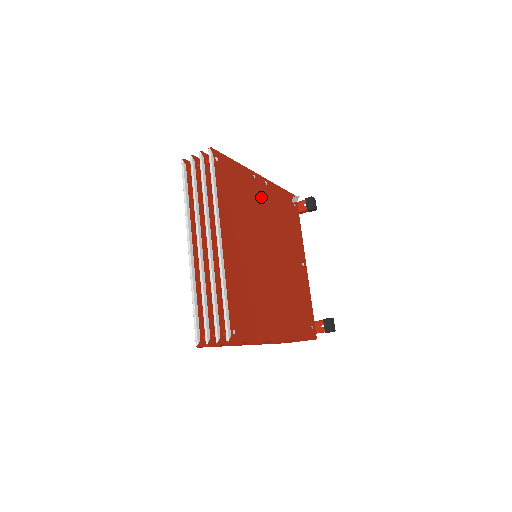
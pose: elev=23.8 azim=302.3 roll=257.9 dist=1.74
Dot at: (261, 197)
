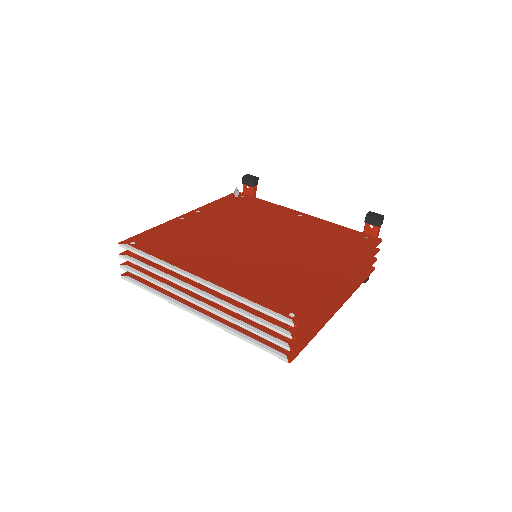
Dot at: (204, 222)
